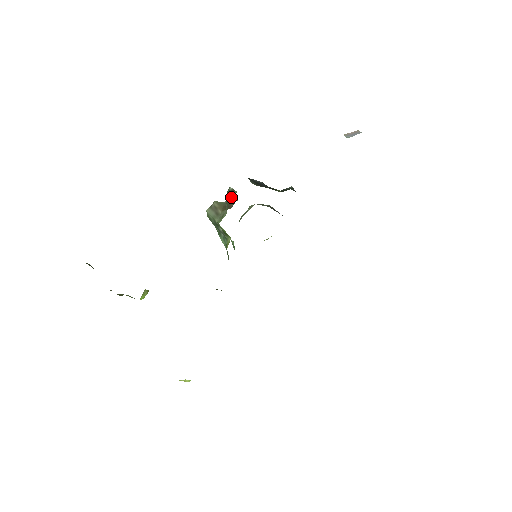
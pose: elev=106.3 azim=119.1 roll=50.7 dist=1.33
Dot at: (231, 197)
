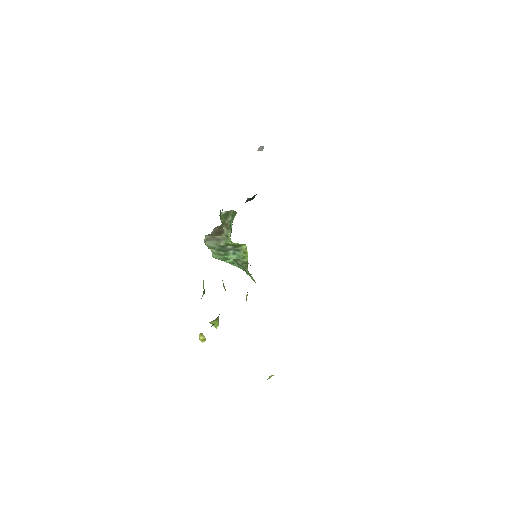
Dot at: (230, 216)
